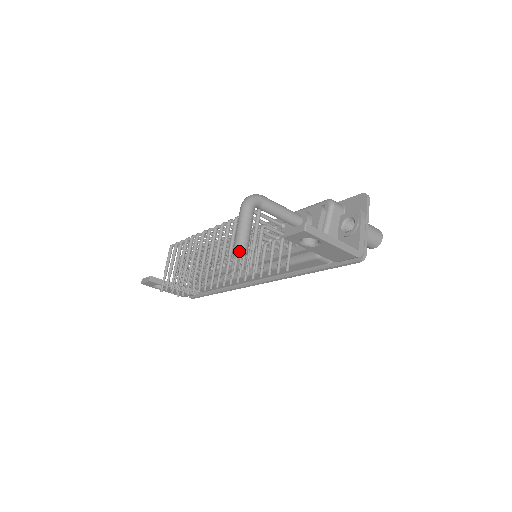
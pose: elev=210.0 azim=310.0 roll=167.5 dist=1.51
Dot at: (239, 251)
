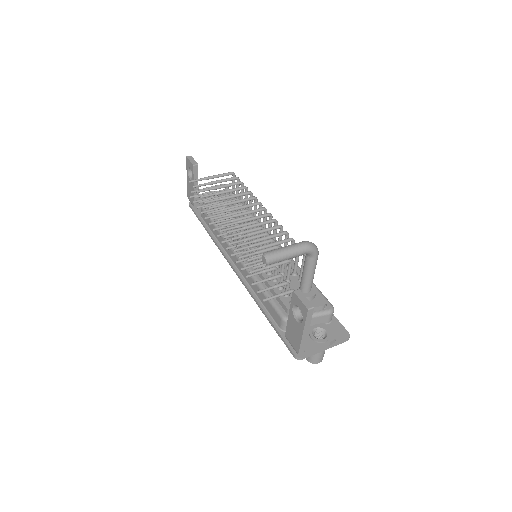
Dot at: (268, 258)
